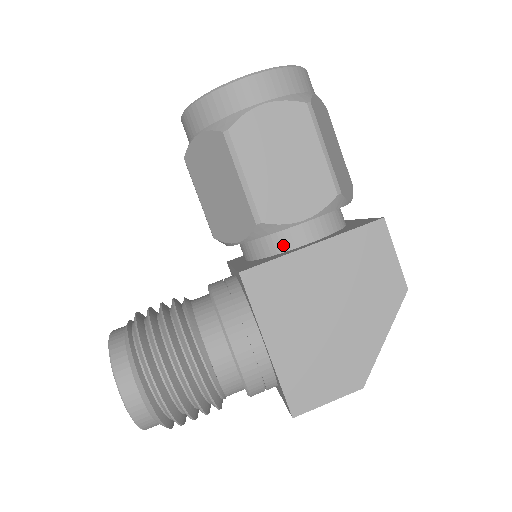
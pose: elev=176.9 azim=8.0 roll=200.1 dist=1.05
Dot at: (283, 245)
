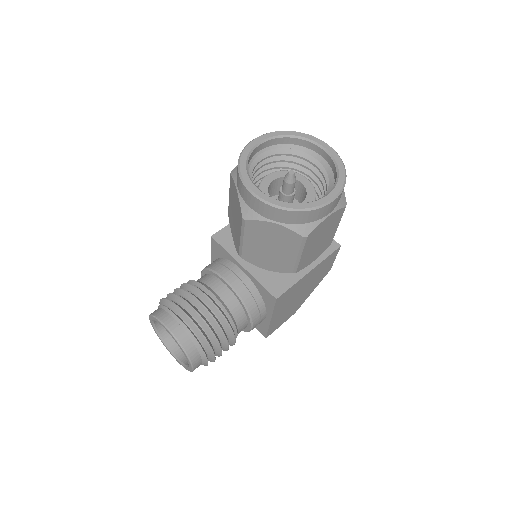
Dot at: occluded
